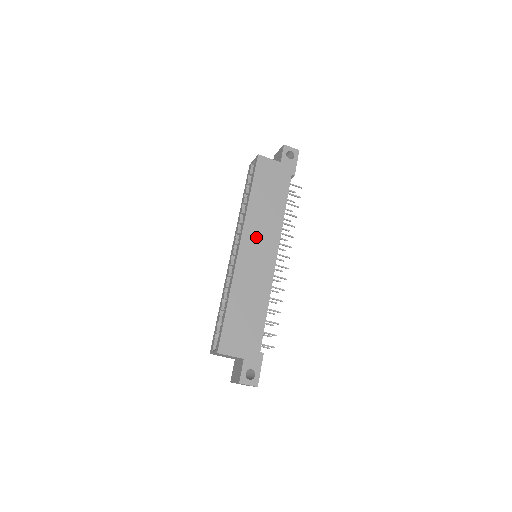
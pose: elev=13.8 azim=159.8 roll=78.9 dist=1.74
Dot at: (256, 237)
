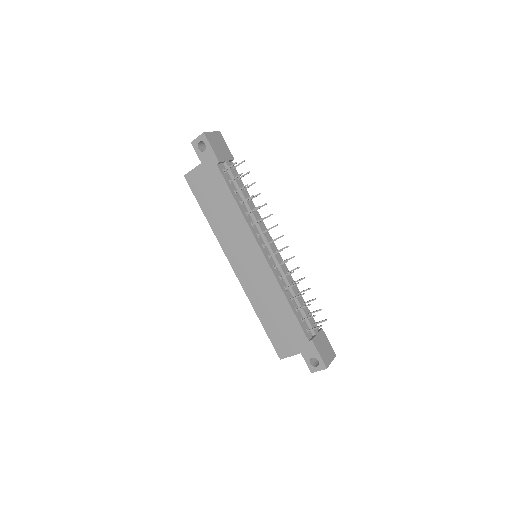
Dot at: (236, 250)
